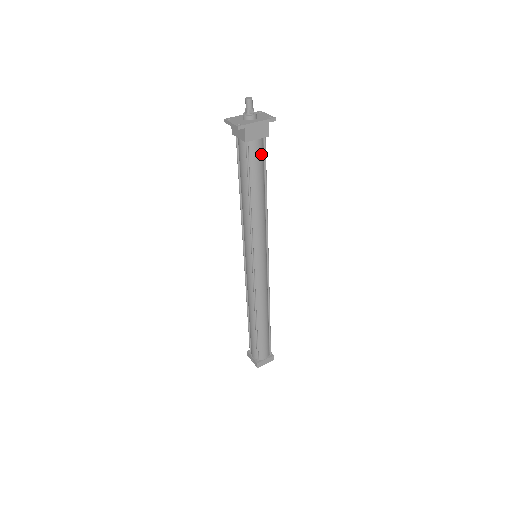
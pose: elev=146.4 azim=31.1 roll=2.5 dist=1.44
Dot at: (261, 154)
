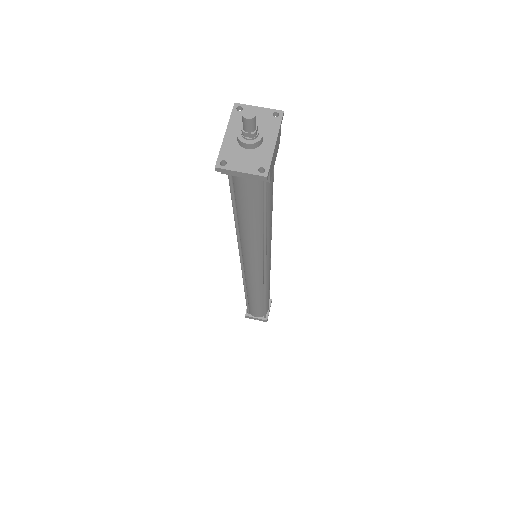
Dot at: occluded
